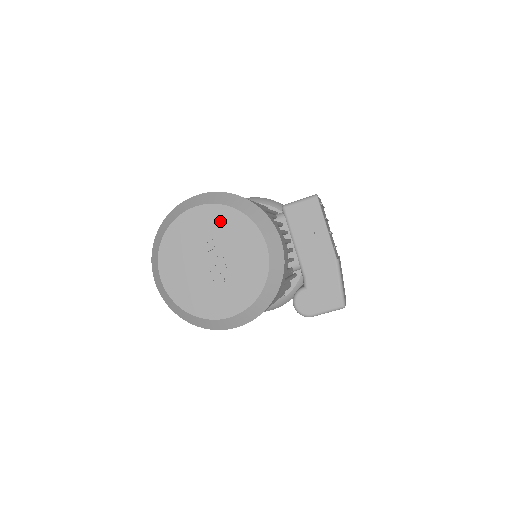
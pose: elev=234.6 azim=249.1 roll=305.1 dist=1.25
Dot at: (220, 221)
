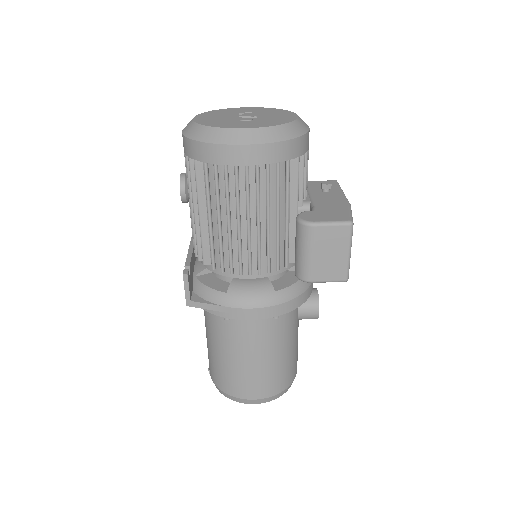
Dot at: (263, 110)
